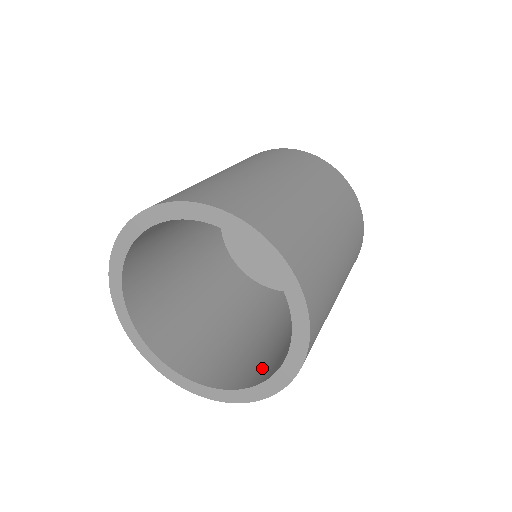
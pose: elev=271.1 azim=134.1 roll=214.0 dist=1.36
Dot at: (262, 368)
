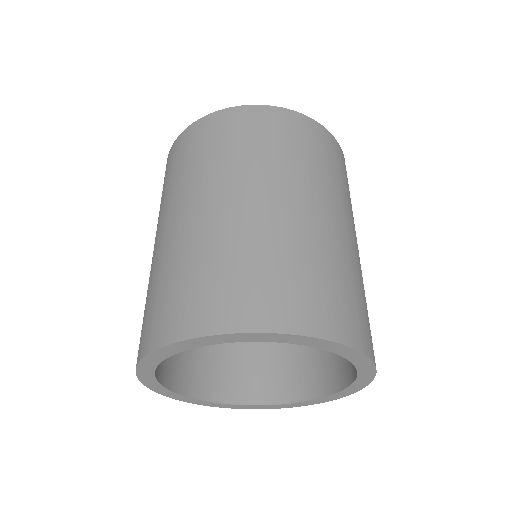
Dot at: (329, 365)
